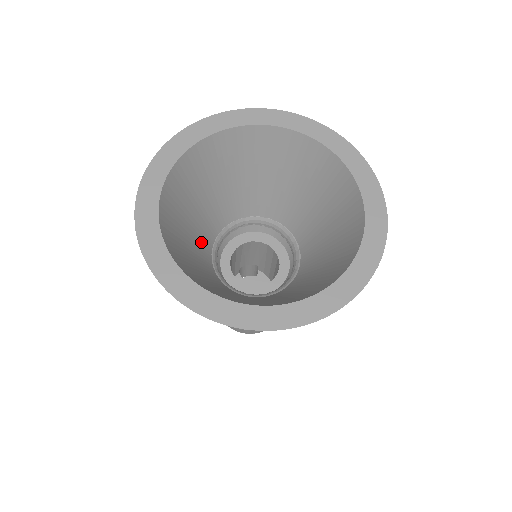
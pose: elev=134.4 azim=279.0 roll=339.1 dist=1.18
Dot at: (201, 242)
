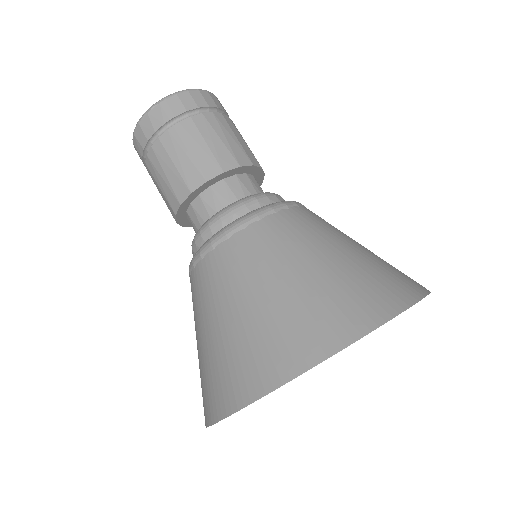
Dot at: occluded
